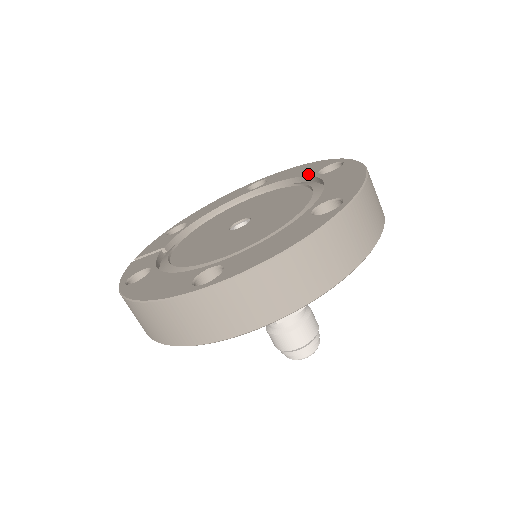
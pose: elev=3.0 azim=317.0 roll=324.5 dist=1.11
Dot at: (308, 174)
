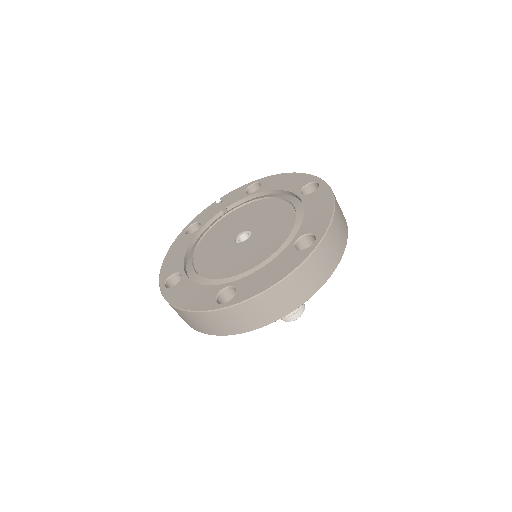
Dot at: (302, 228)
